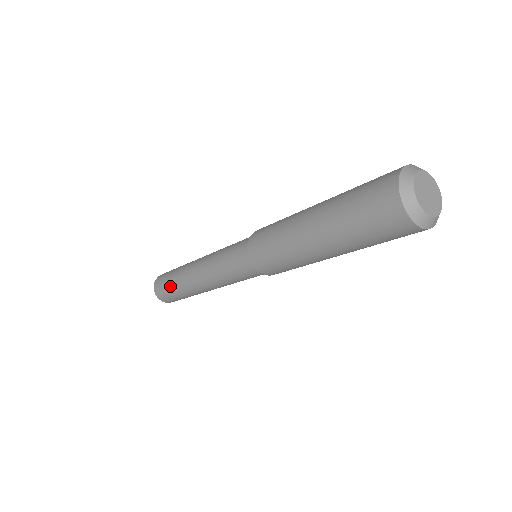
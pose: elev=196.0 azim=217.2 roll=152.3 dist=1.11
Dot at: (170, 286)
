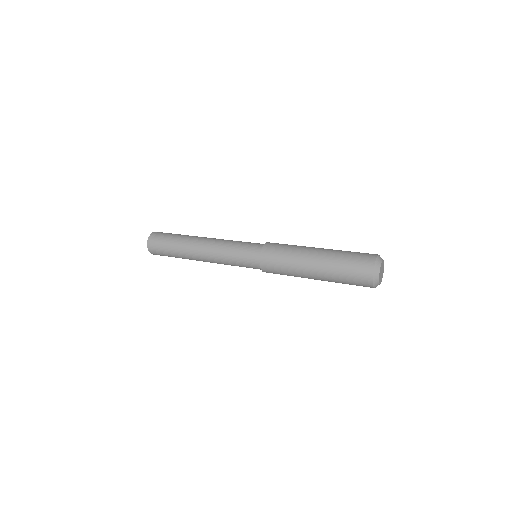
Dot at: (169, 251)
